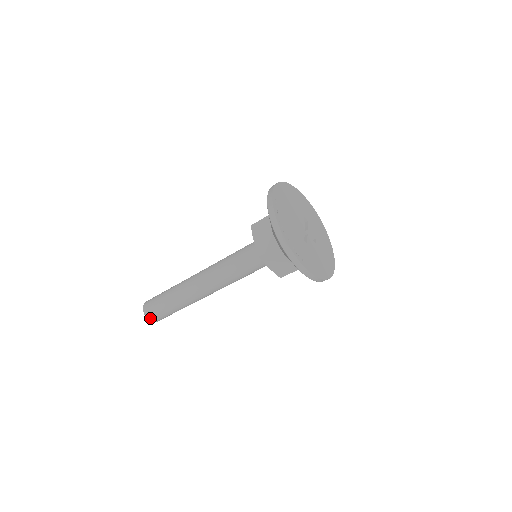
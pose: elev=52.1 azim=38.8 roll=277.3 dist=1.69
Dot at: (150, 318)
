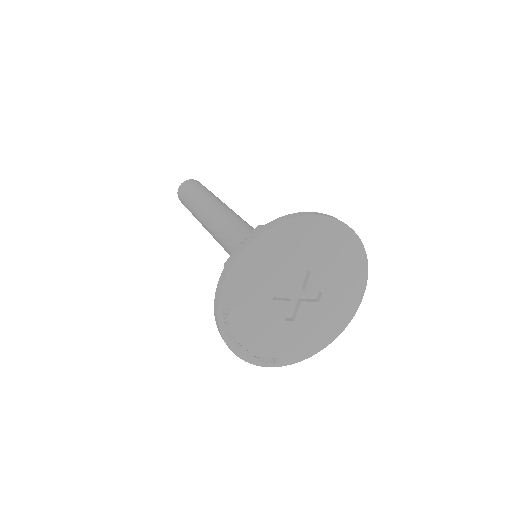
Dot at: occluded
